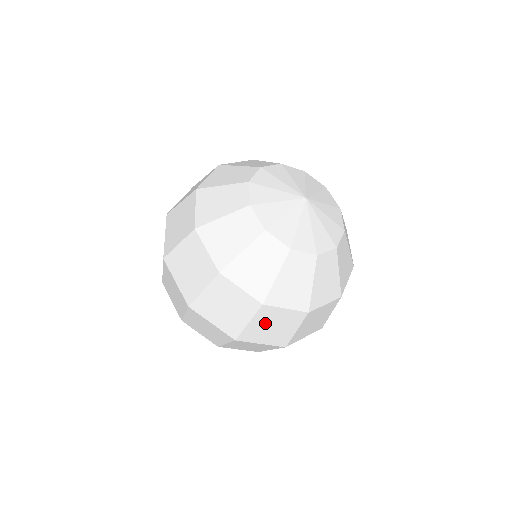
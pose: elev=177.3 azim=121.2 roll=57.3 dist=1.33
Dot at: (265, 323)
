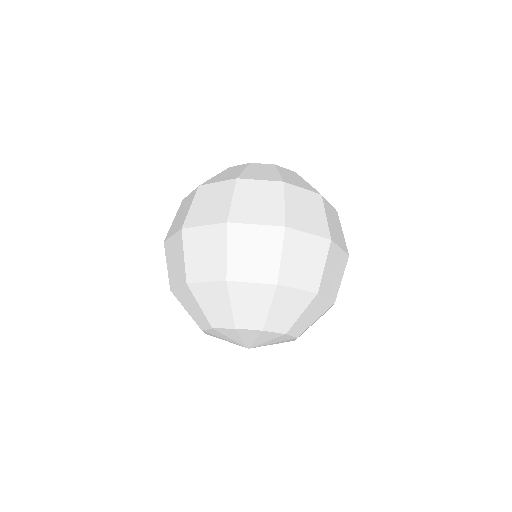
Dot at: (331, 219)
